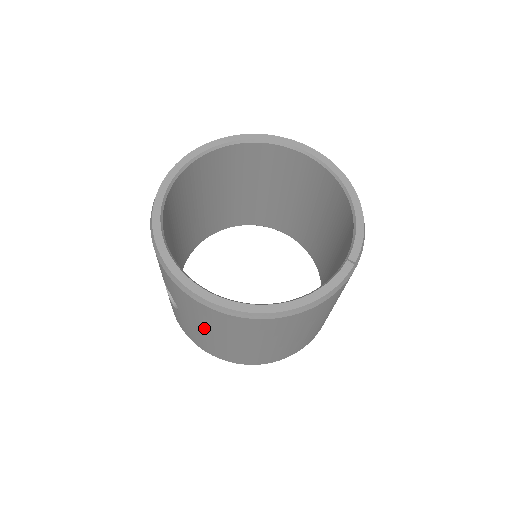
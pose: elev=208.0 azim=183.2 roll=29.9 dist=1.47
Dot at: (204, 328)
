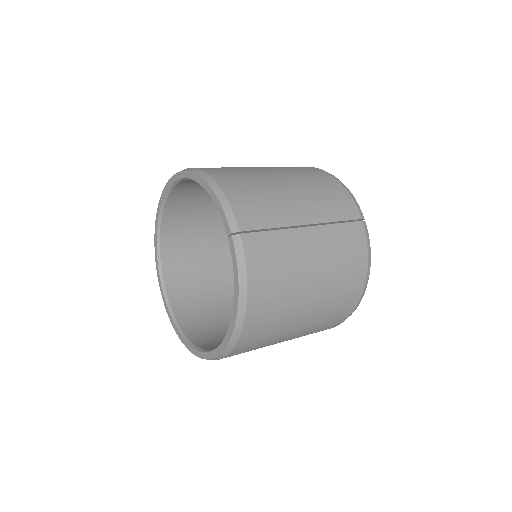
Dot at: occluded
